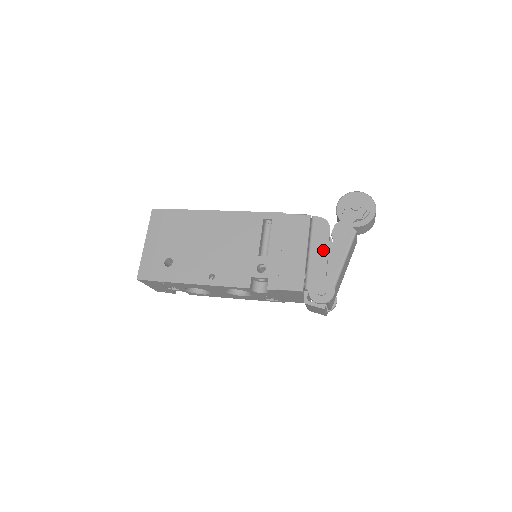
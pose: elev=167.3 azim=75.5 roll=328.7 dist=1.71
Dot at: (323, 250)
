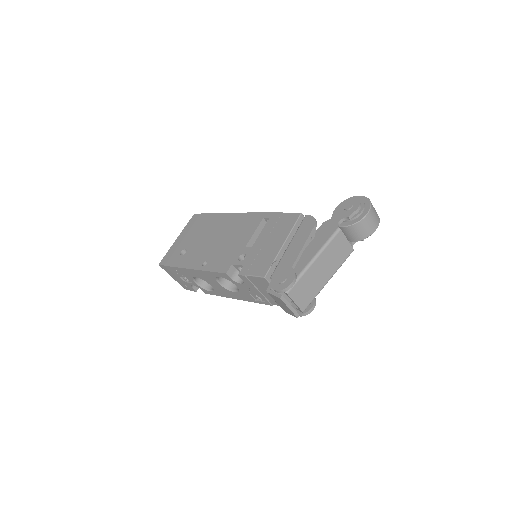
Dot at: (300, 244)
